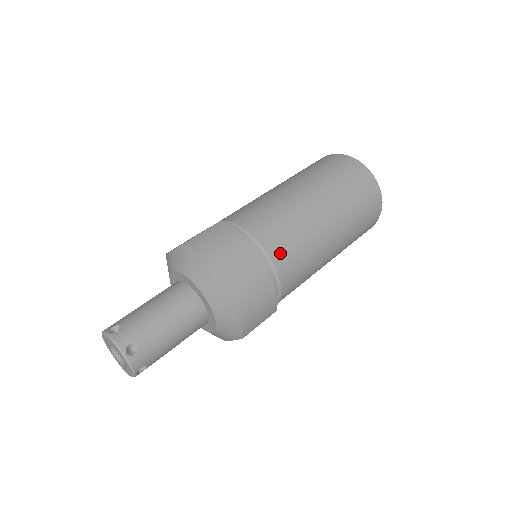
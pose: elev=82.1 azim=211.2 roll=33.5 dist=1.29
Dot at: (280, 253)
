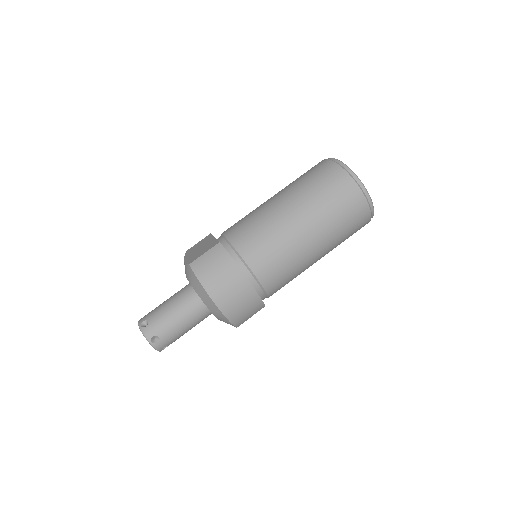
Dot at: (264, 271)
